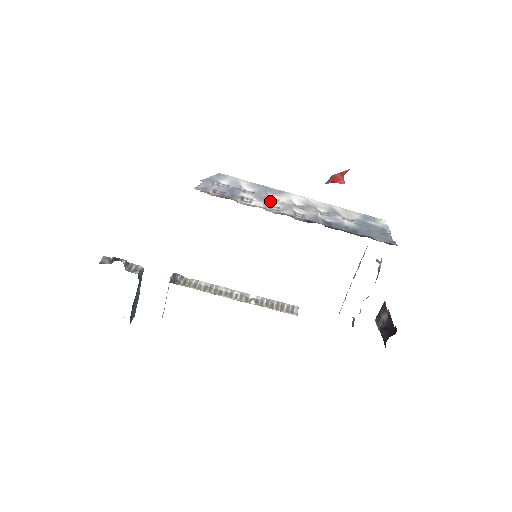
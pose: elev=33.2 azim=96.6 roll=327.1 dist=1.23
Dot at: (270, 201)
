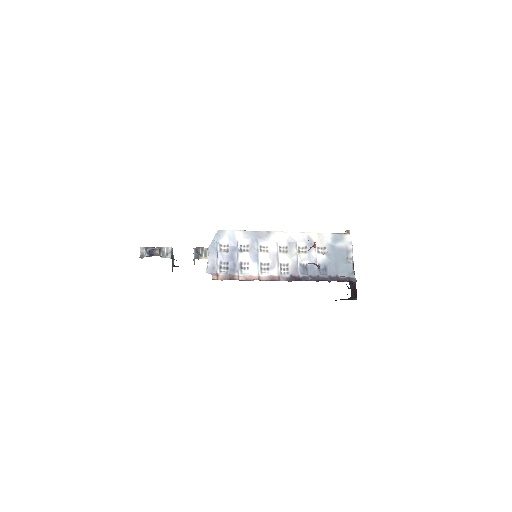
Dot at: (261, 256)
